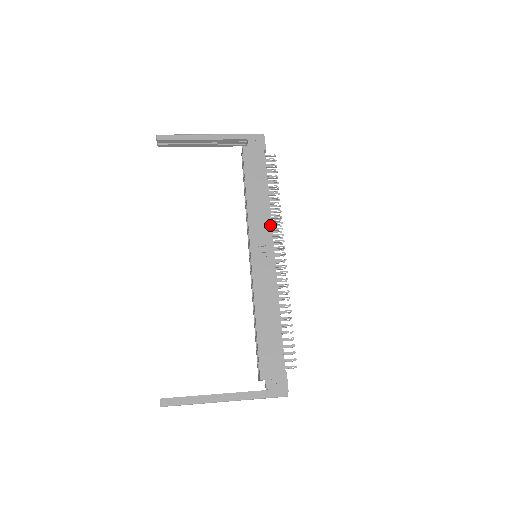
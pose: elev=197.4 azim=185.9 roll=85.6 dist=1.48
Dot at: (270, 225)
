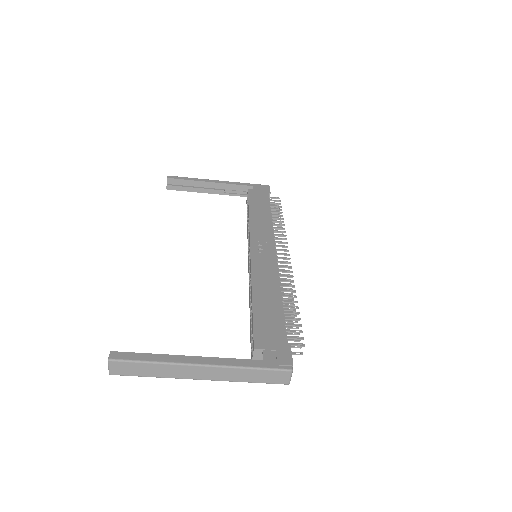
Dot at: (273, 233)
